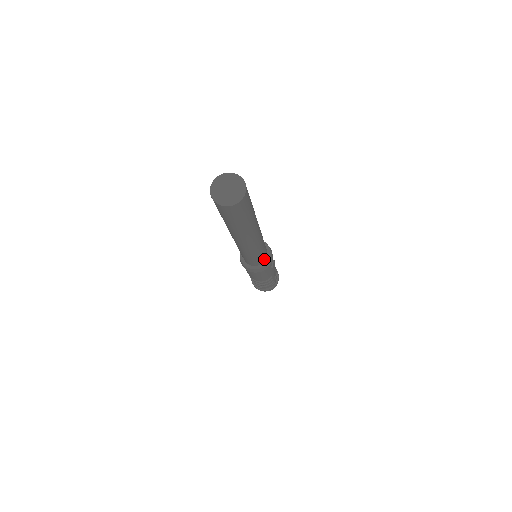
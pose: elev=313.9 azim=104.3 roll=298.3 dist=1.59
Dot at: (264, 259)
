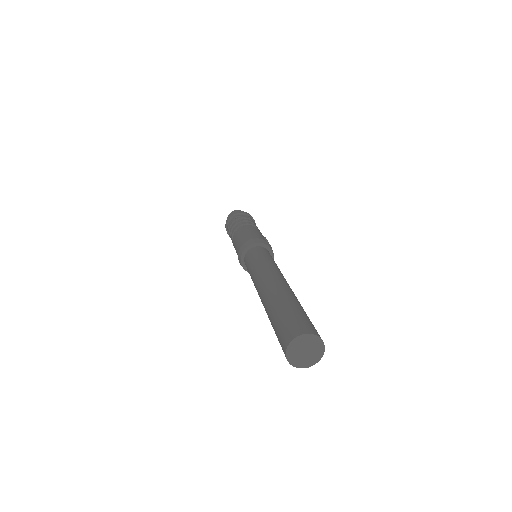
Dot at: occluded
